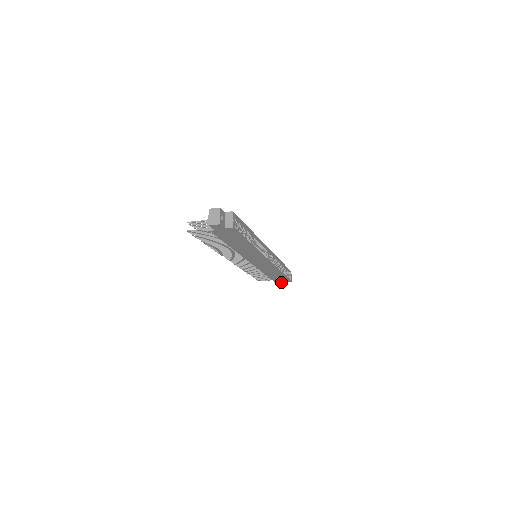
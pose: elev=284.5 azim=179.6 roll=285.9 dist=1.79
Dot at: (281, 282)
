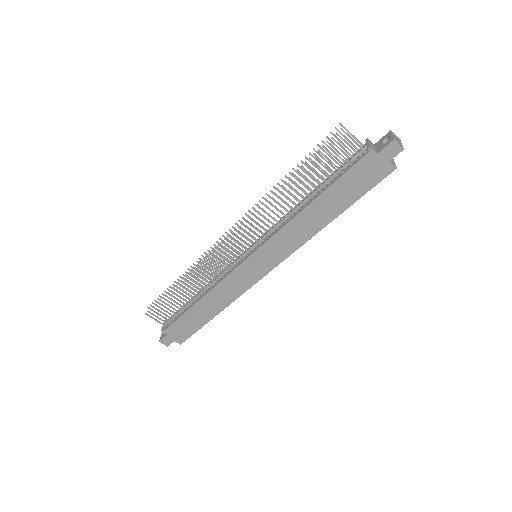
Dot at: (170, 335)
